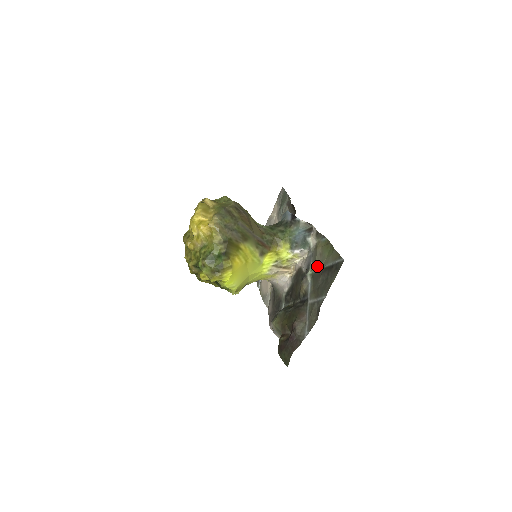
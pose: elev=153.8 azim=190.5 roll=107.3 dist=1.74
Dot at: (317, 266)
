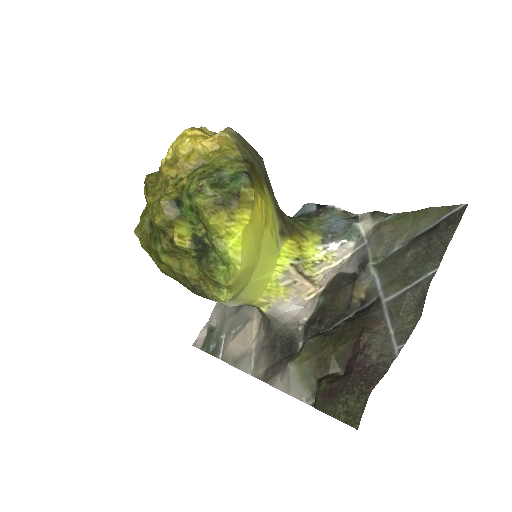
Dot at: (389, 247)
